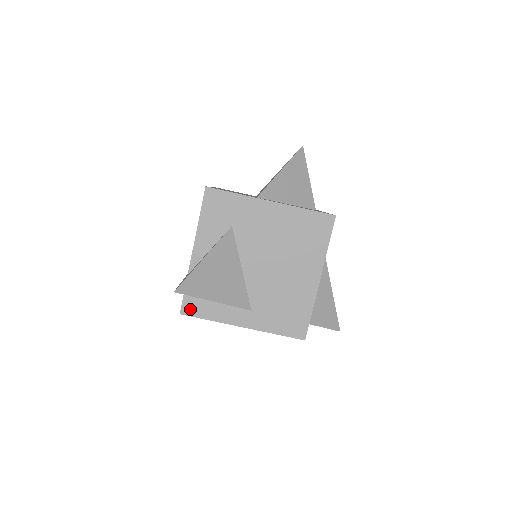
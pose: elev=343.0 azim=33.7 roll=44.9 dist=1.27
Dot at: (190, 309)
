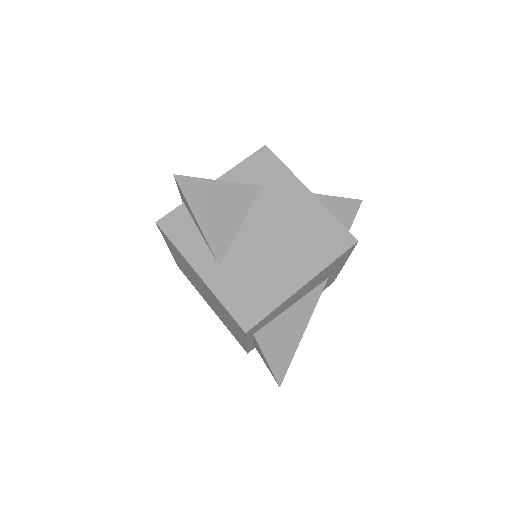
Dot at: (168, 225)
